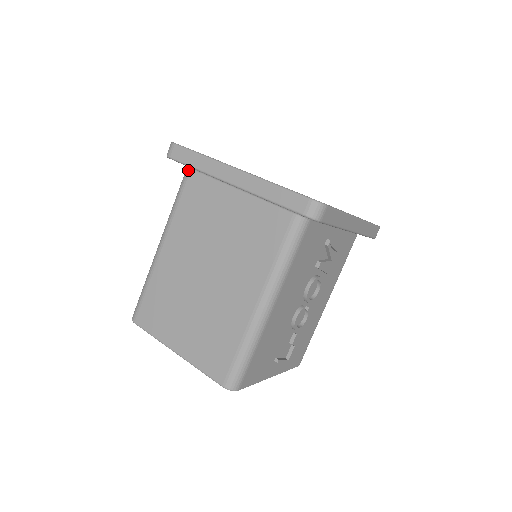
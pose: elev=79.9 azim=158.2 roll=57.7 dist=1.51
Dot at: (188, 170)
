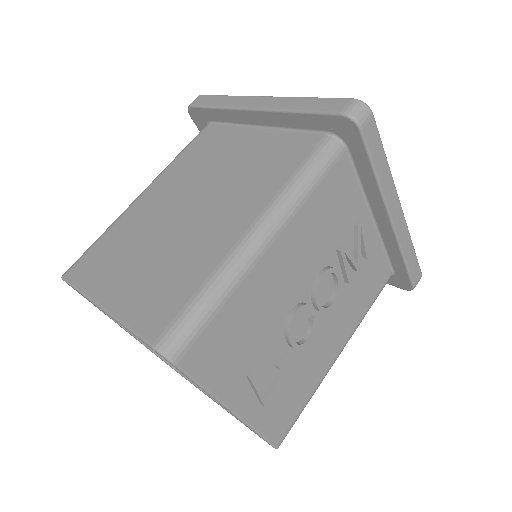
Dot at: (206, 125)
